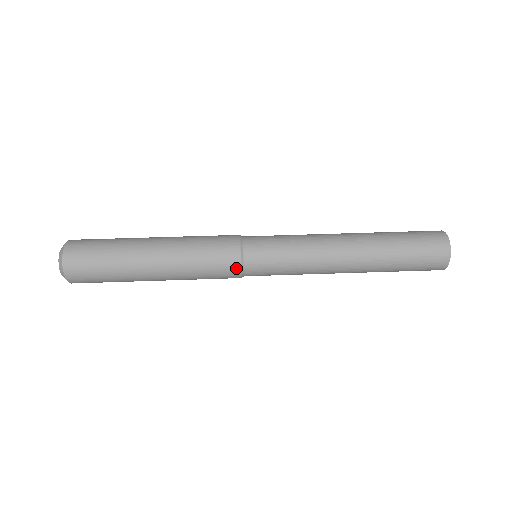
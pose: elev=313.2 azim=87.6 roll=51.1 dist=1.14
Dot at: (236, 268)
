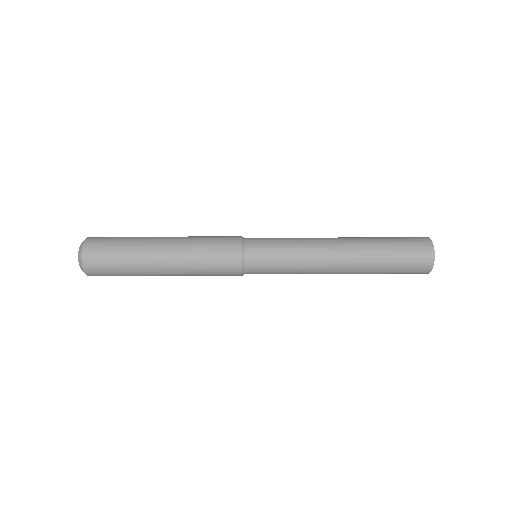
Dot at: (237, 267)
